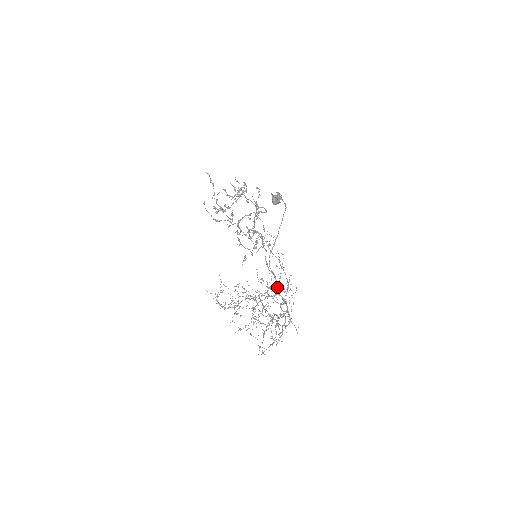
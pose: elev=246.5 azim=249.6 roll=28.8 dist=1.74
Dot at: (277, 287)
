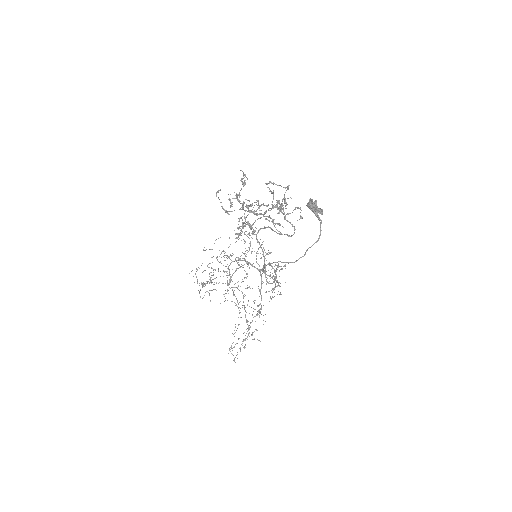
Dot at: (261, 270)
